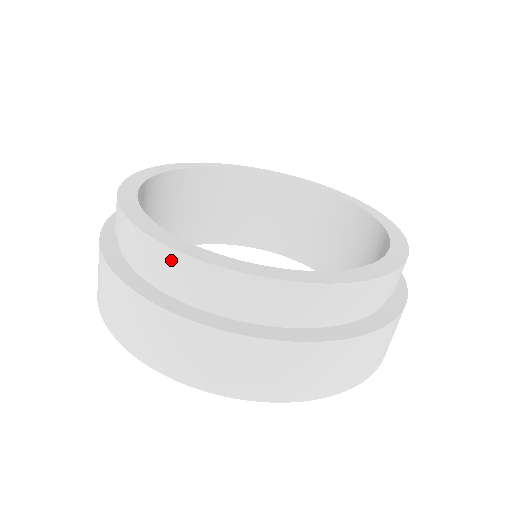
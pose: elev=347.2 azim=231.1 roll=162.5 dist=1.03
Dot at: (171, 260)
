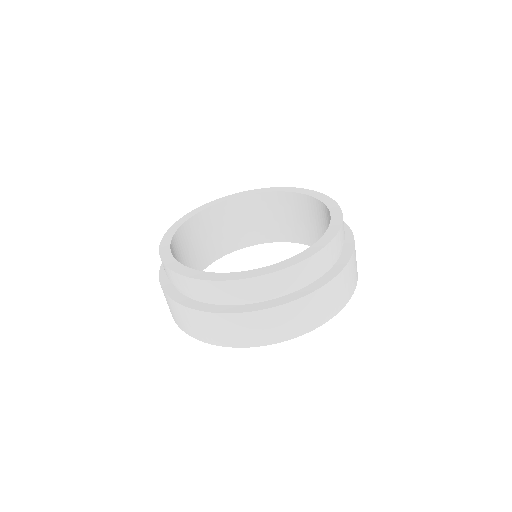
Dot at: occluded
